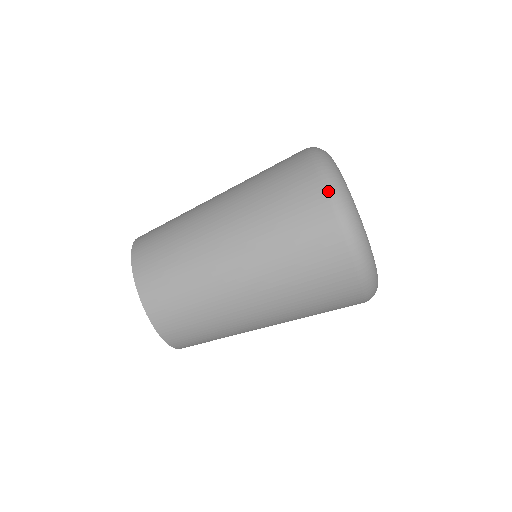
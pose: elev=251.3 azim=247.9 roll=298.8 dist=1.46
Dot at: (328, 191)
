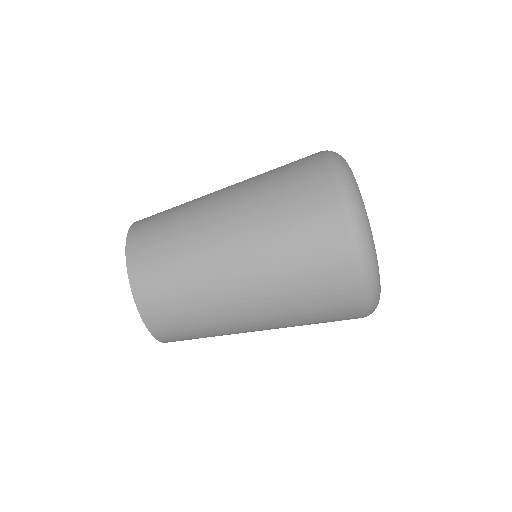
Dot at: (364, 297)
